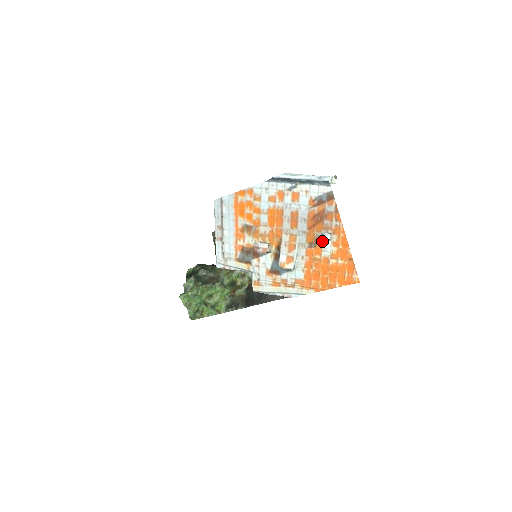
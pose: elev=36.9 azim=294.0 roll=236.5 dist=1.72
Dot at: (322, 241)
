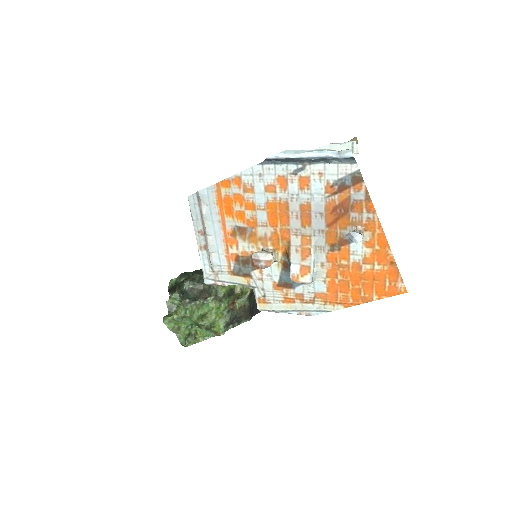
Dot at: (349, 241)
